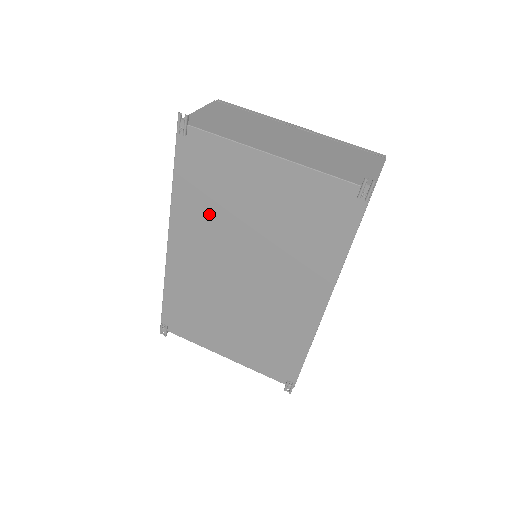
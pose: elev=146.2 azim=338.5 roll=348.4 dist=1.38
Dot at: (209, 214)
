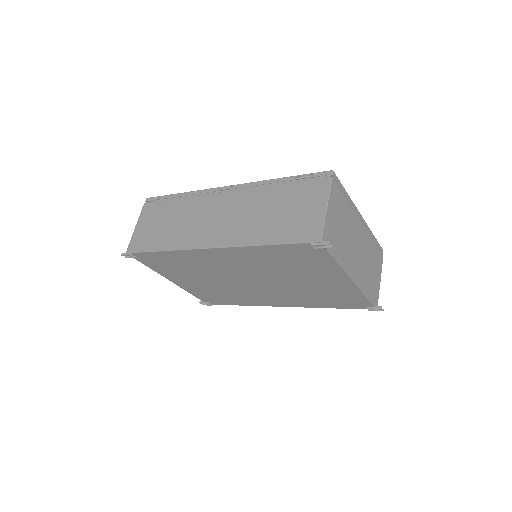
Dot at: (269, 264)
